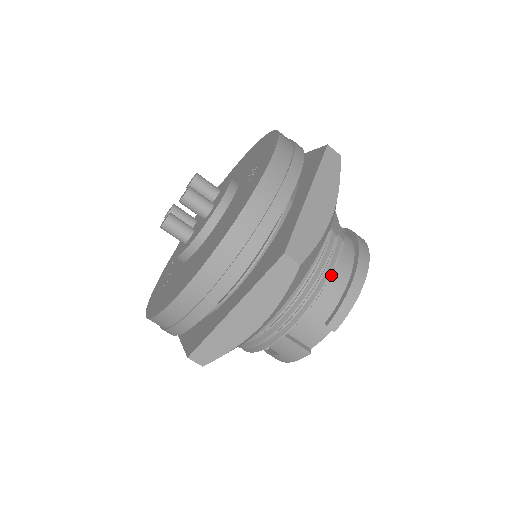
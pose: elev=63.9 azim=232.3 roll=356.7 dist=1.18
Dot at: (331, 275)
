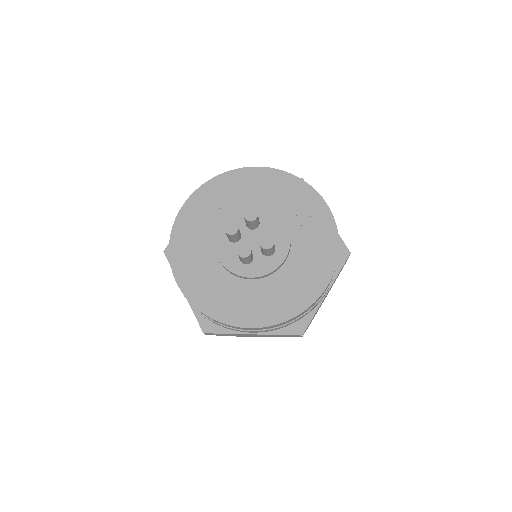
Dot at: occluded
